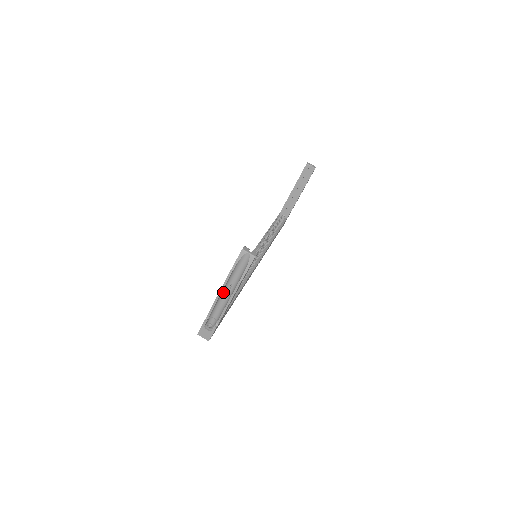
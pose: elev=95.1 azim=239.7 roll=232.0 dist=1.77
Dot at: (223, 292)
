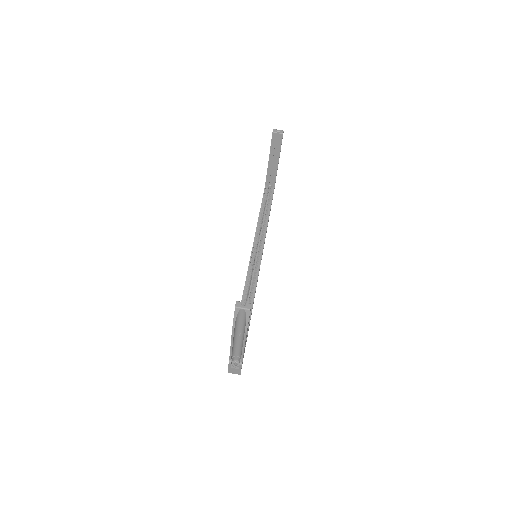
Dot at: (234, 339)
